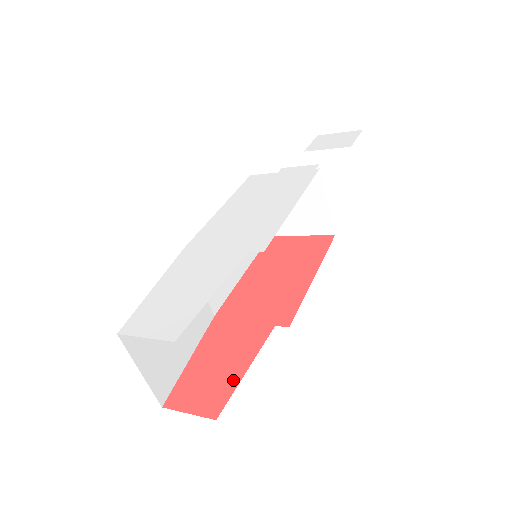
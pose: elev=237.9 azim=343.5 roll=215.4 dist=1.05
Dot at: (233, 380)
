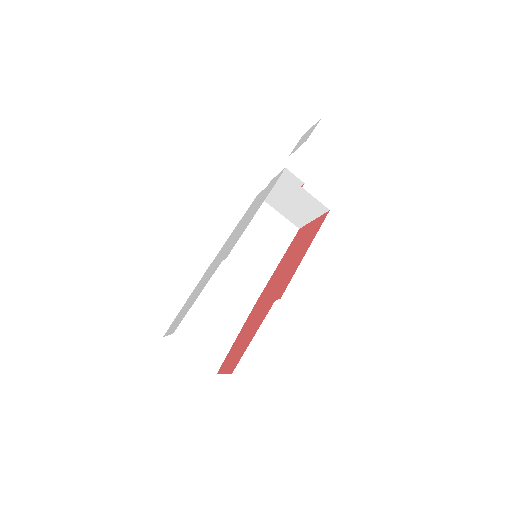
Dot at: (246, 346)
